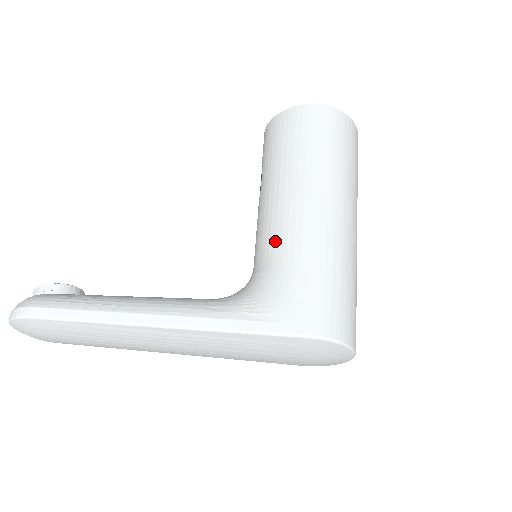
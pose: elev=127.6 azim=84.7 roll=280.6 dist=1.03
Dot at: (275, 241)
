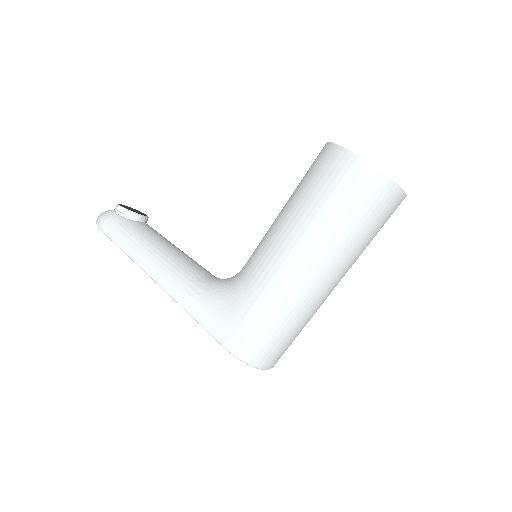
Dot at: (252, 266)
